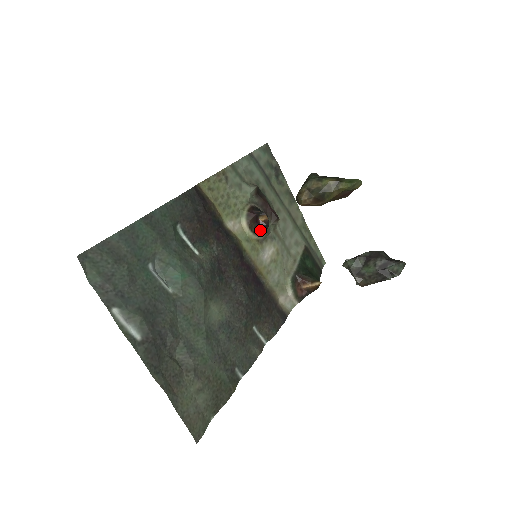
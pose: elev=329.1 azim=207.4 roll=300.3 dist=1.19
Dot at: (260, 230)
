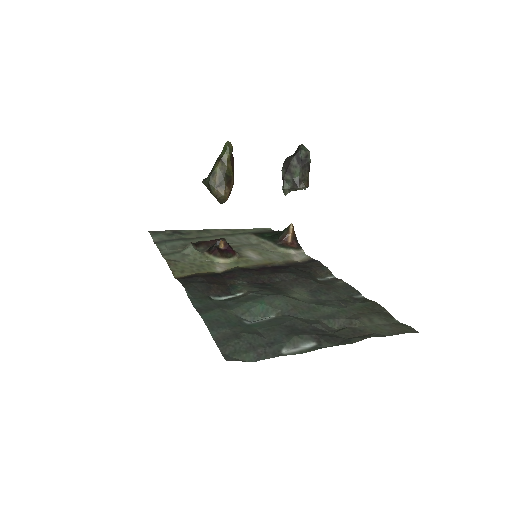
Dot at: (231, 252)
